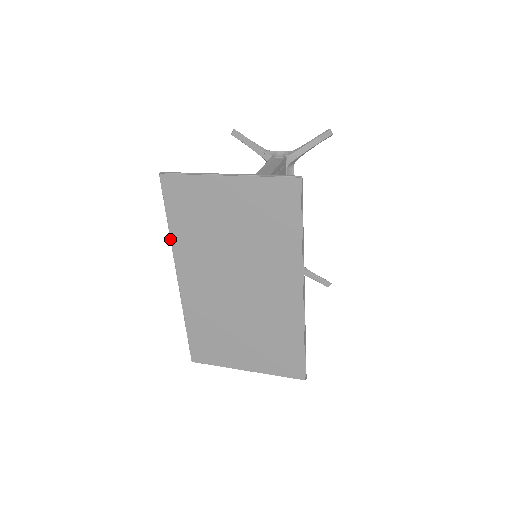
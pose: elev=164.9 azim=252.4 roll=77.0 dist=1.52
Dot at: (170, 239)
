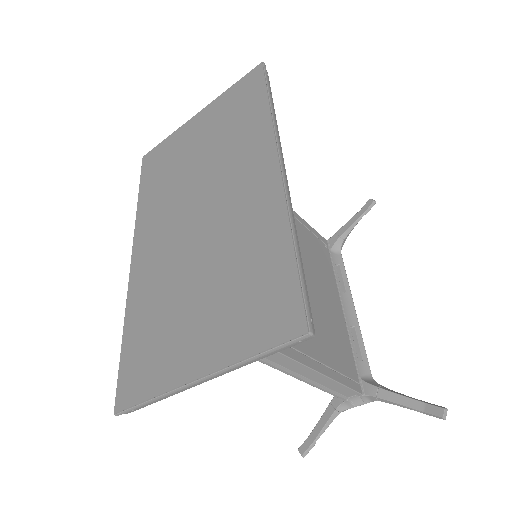
Dot at: (136, 213)
